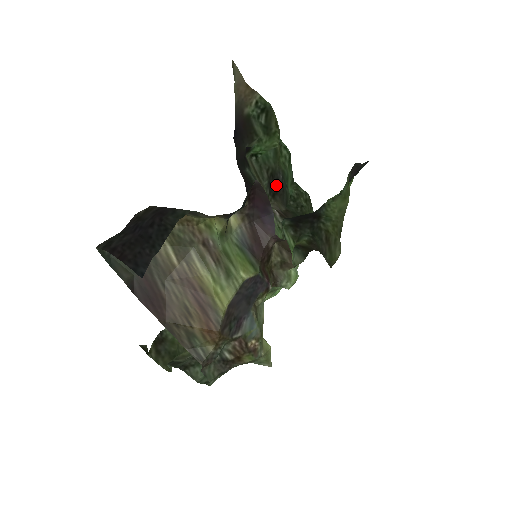
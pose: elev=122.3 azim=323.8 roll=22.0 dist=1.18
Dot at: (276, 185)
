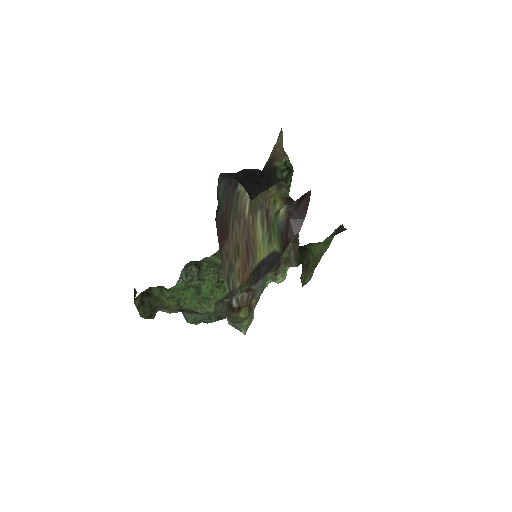
Dot at: occluded
